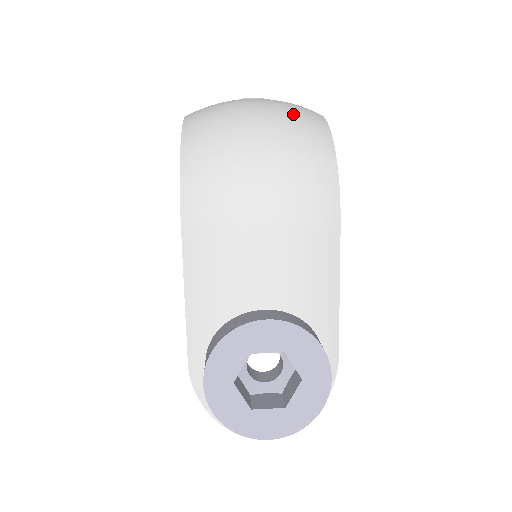
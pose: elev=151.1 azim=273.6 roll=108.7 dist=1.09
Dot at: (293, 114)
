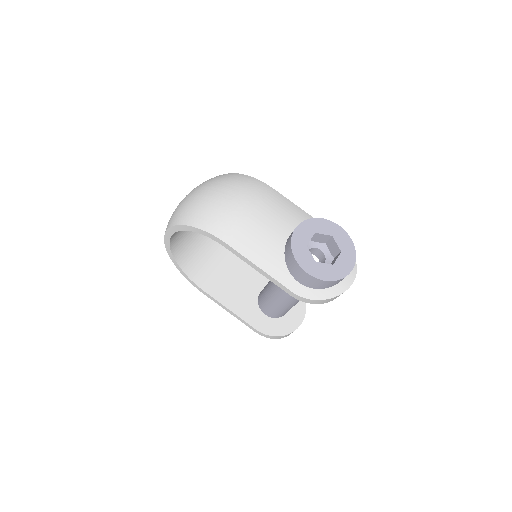
Dot at: (209, 180)
